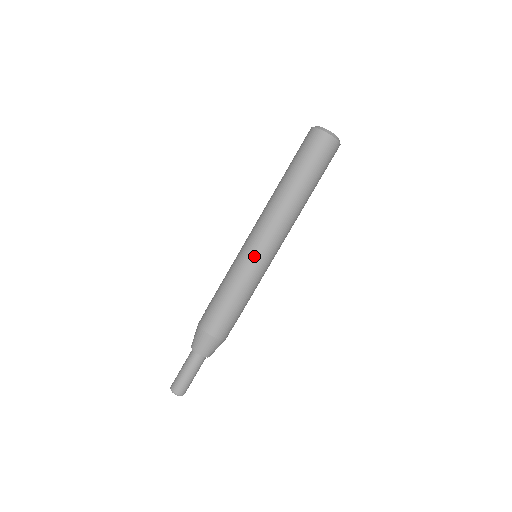
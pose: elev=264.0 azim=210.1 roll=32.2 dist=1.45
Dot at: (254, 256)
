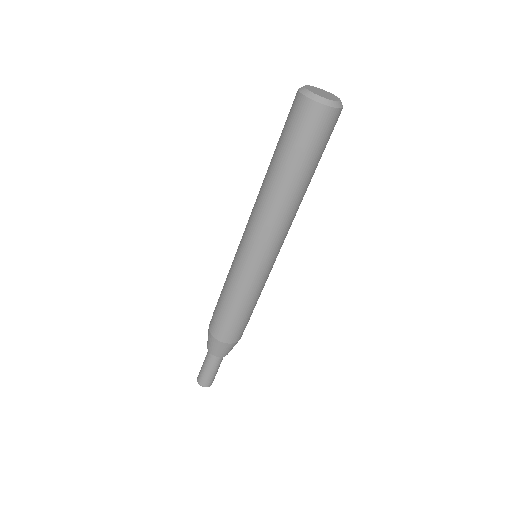
Dot at: (244, 261)
